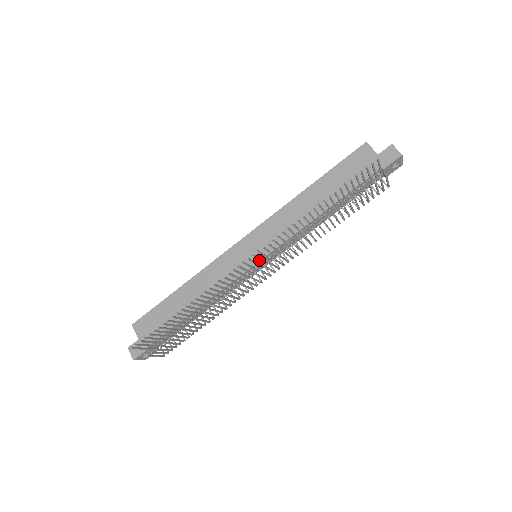
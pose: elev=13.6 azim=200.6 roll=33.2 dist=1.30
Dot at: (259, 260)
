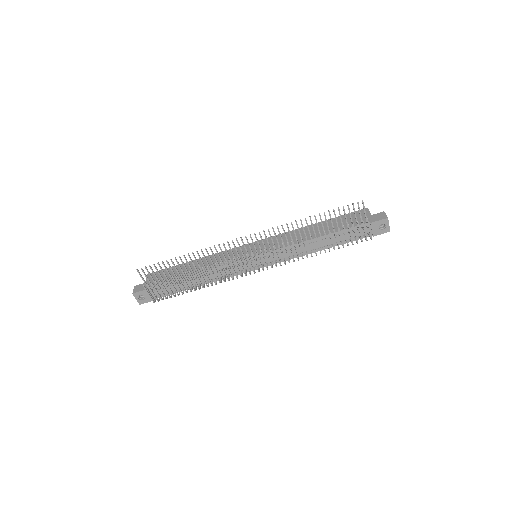
Dot at: occluded
